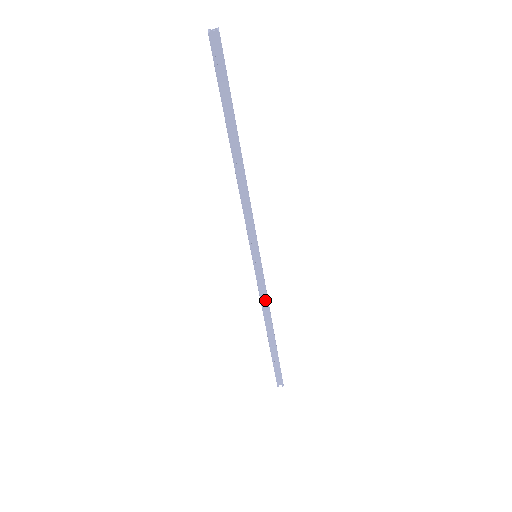
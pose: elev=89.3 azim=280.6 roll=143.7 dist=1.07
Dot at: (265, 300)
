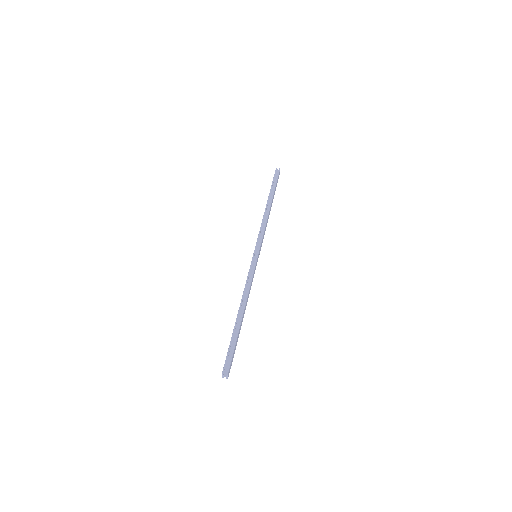
Dot at: (249, 285)
